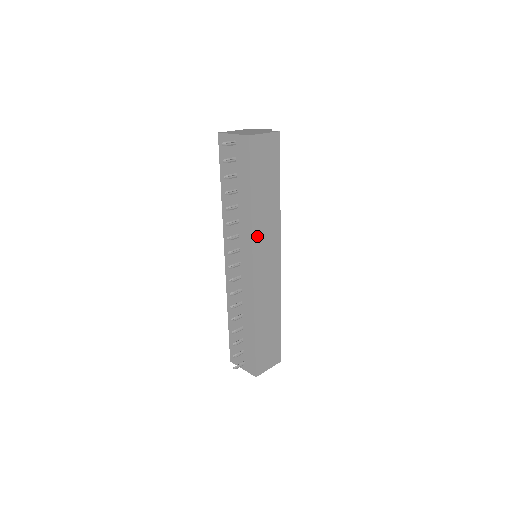
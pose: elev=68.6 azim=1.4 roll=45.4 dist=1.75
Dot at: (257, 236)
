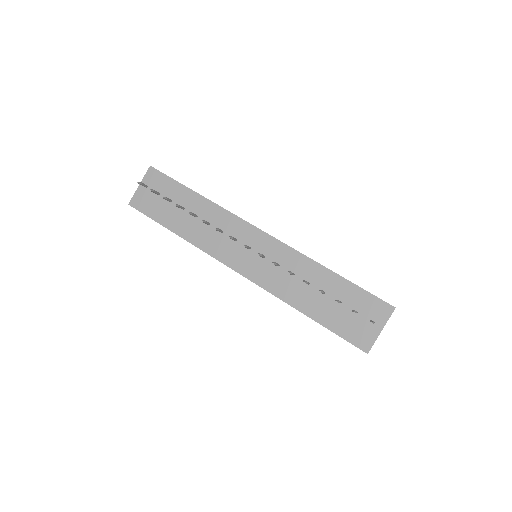
Dot at: occluded
